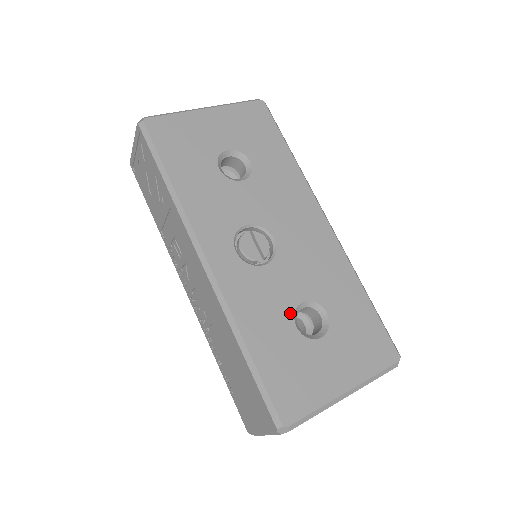
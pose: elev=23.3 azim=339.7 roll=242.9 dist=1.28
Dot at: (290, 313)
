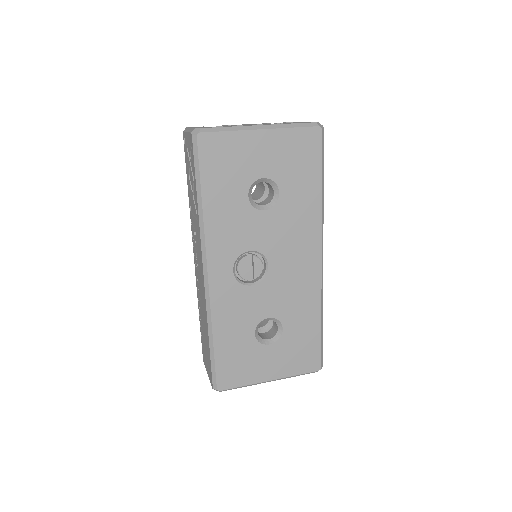
Dot at: (255, 324)
